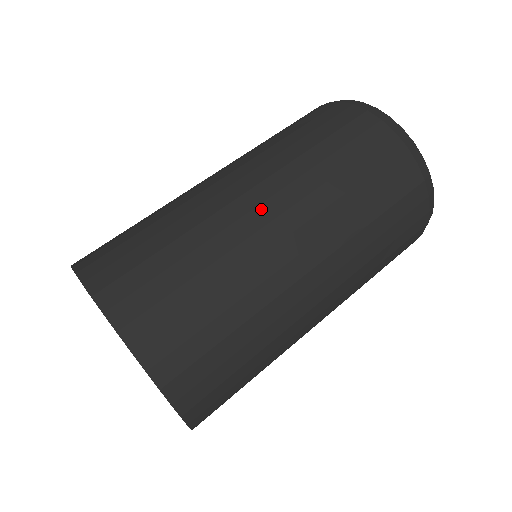
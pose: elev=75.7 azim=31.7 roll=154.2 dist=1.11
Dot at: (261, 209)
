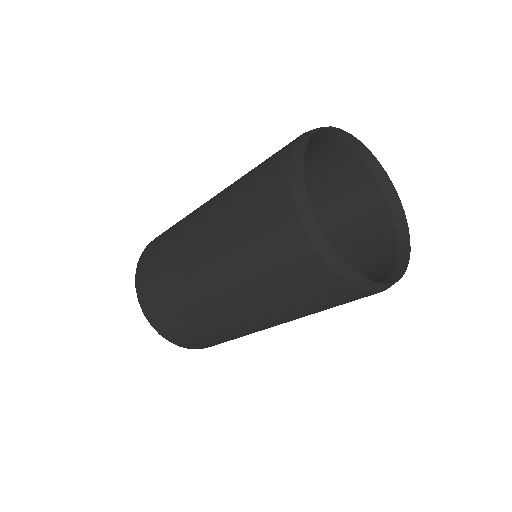
Dot at: (228, 309)
